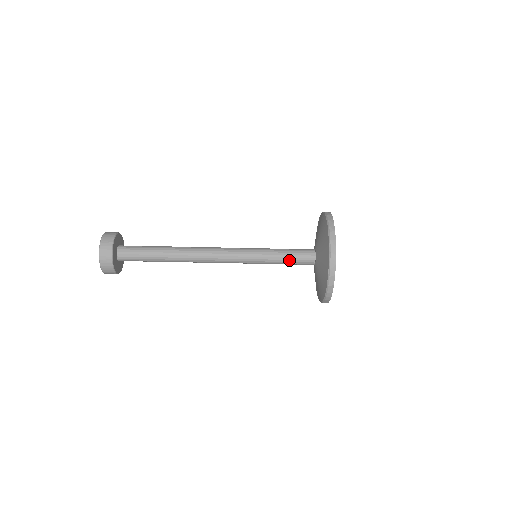
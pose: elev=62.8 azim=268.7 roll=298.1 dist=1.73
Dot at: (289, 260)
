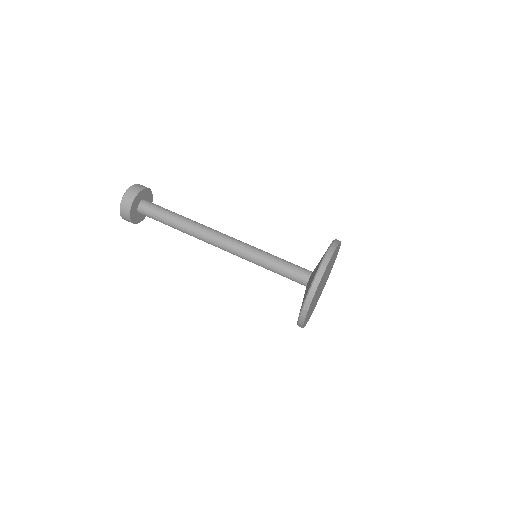
Dot at: (283, 272)
